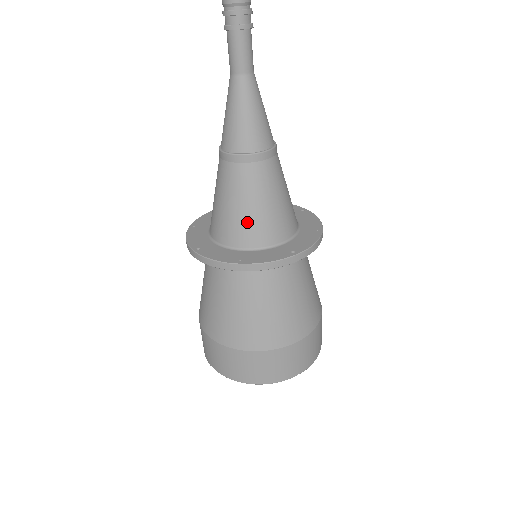
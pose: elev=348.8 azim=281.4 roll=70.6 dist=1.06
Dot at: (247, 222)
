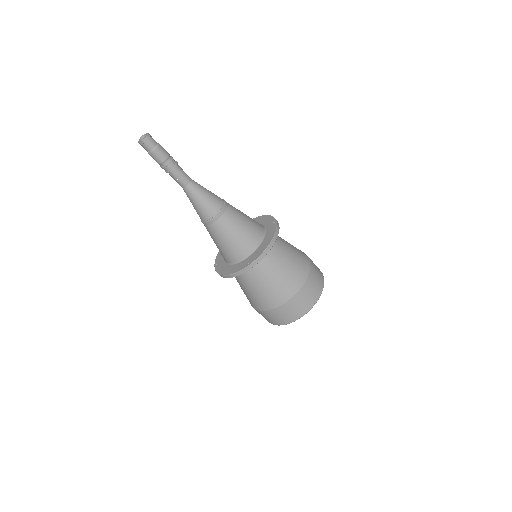
Dot at: (225, 251)
